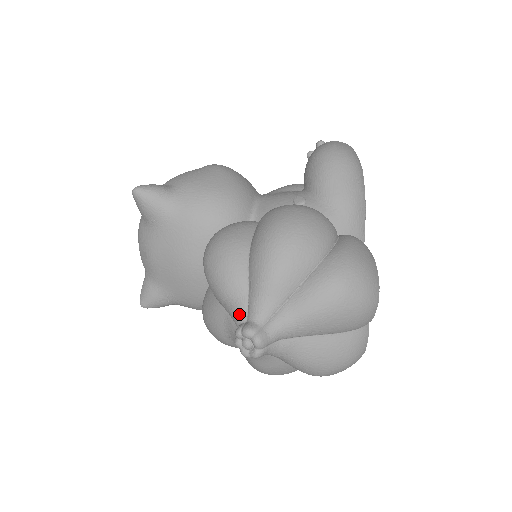
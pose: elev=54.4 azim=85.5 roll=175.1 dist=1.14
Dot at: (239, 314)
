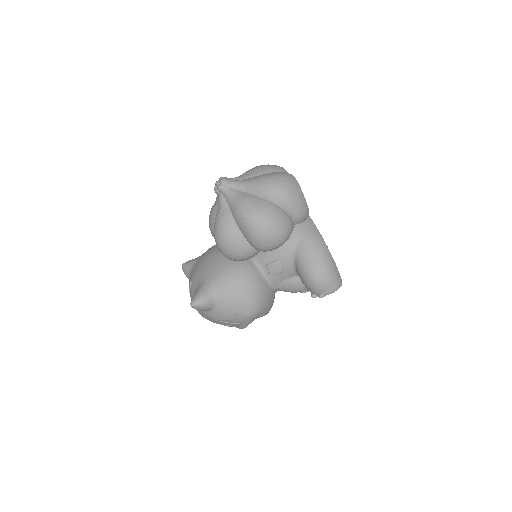
Dot at: occluded
